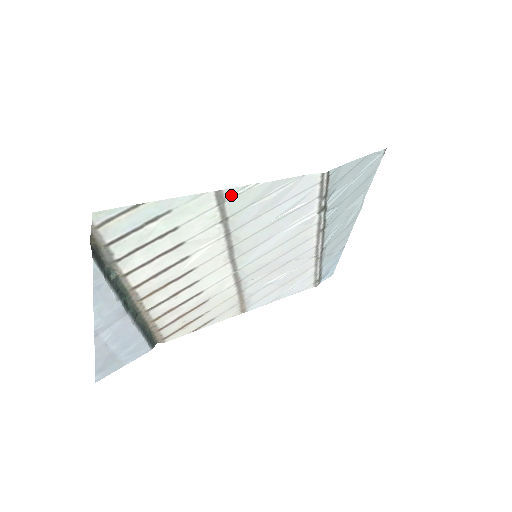
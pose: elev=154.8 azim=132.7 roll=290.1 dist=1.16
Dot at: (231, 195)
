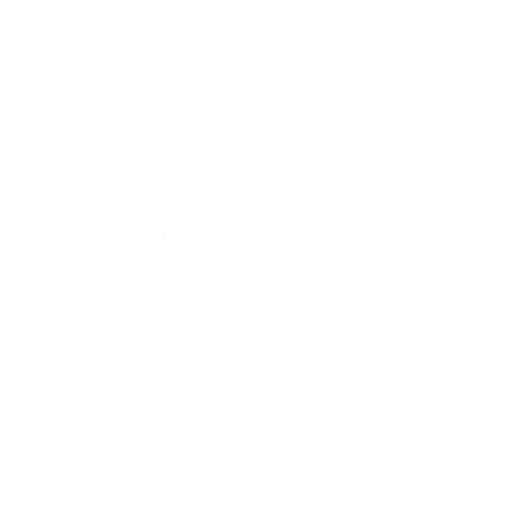
Dot at: occluded
